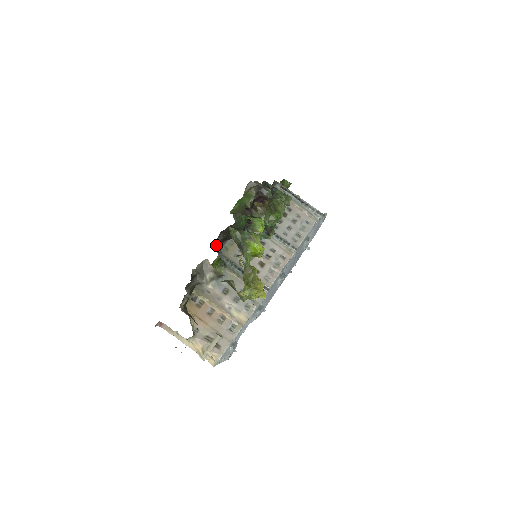
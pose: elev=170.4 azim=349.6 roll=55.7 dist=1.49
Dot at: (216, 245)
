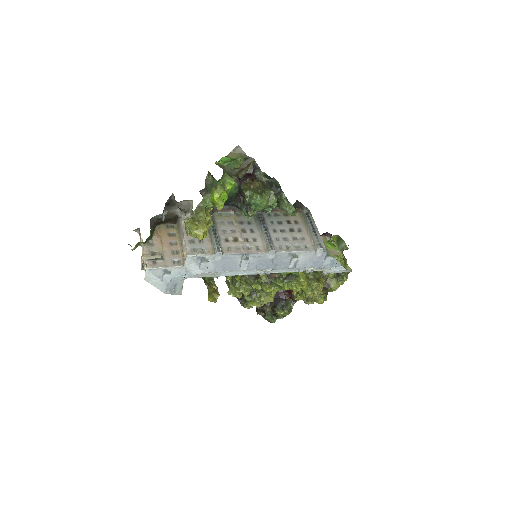
Dot at: occluded
